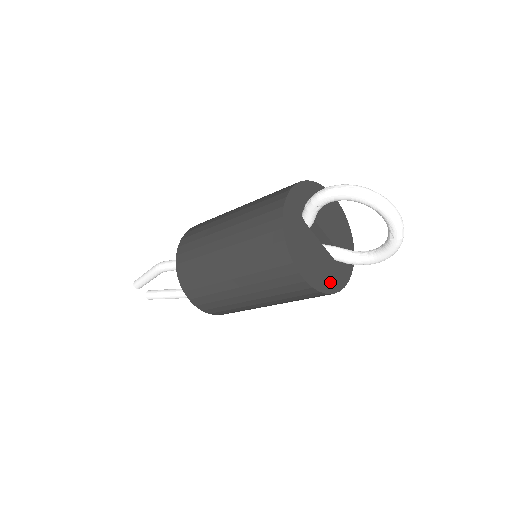
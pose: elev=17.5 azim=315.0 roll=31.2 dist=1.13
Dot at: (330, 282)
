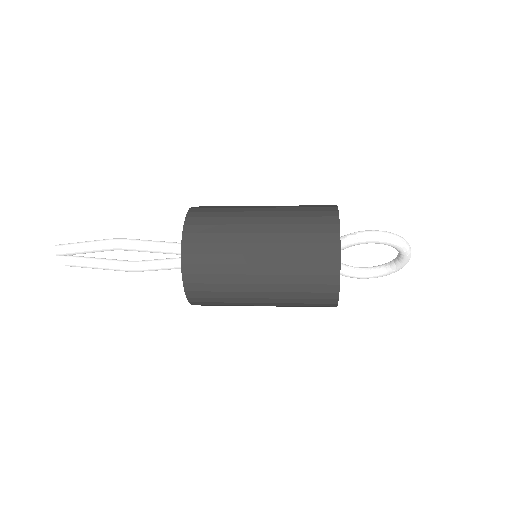
Dot at: occluded
